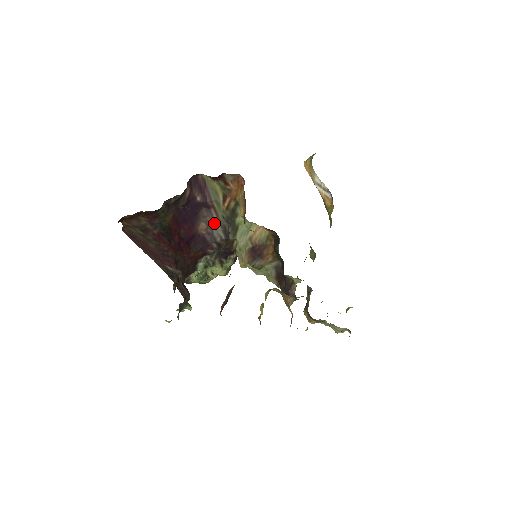
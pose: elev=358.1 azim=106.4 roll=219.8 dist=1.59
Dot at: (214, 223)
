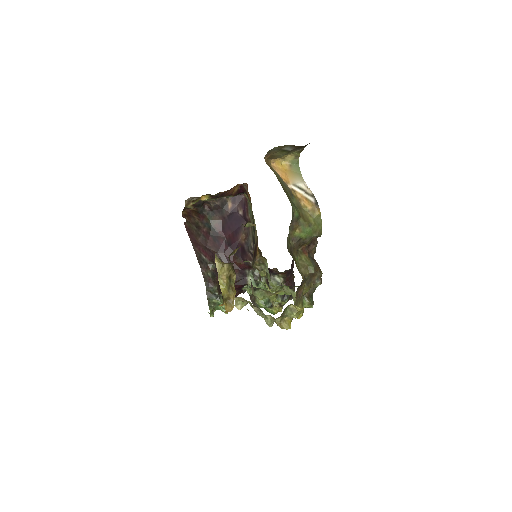
Dot at: (250, 234)
